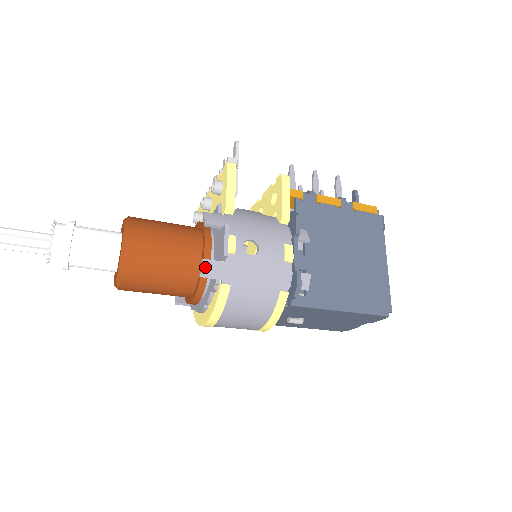
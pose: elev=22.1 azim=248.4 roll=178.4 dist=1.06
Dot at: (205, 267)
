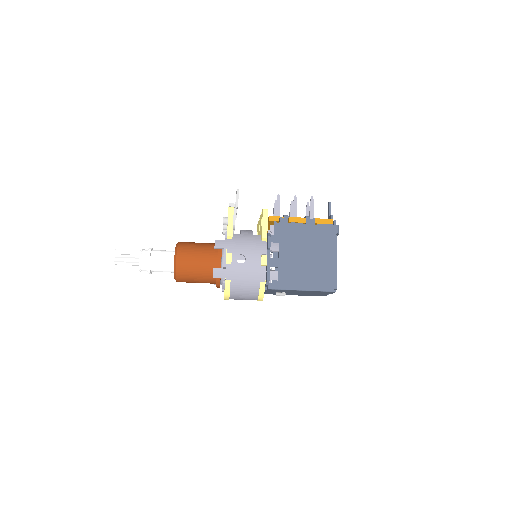
Dot at: (215, 272)
